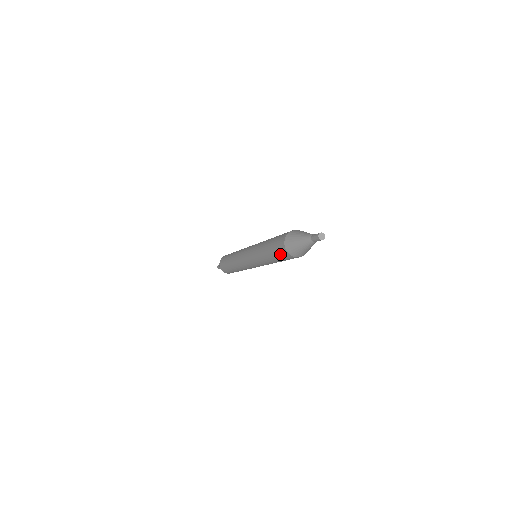
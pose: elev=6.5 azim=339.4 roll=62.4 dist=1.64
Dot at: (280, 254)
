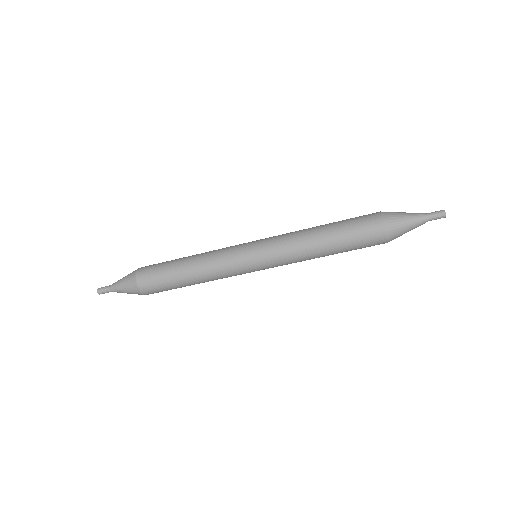
Dot at: (362, 226)
